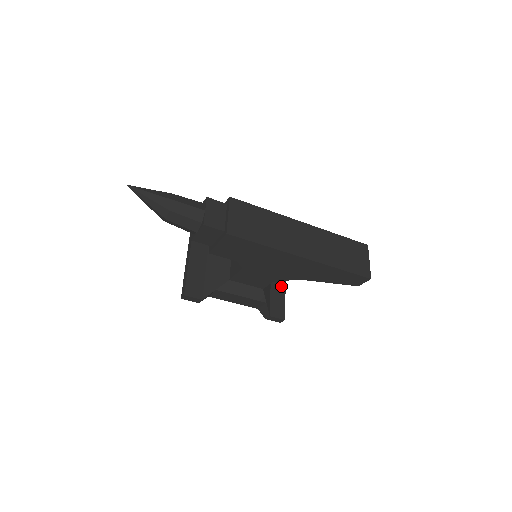
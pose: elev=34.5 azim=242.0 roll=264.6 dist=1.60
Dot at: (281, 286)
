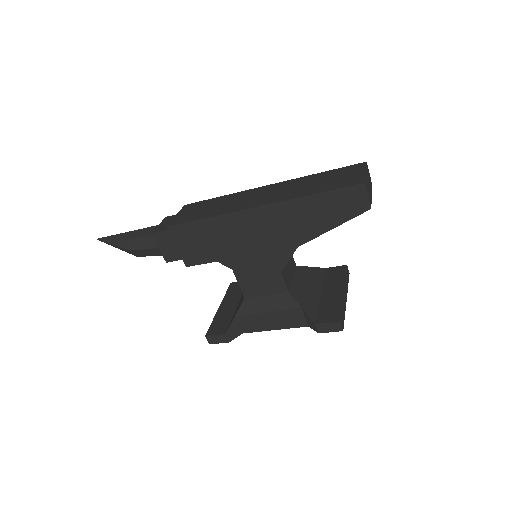
Dot at: (337, 291)
